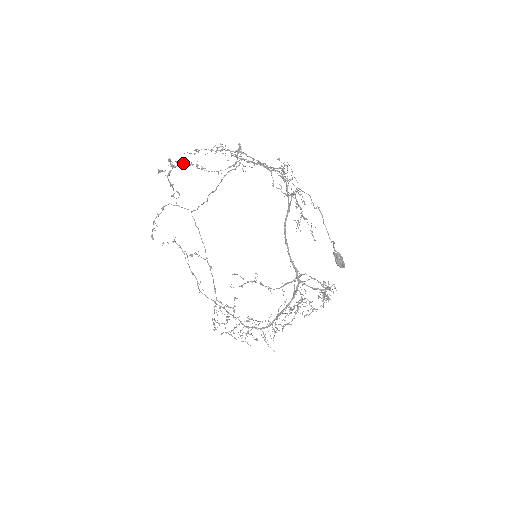
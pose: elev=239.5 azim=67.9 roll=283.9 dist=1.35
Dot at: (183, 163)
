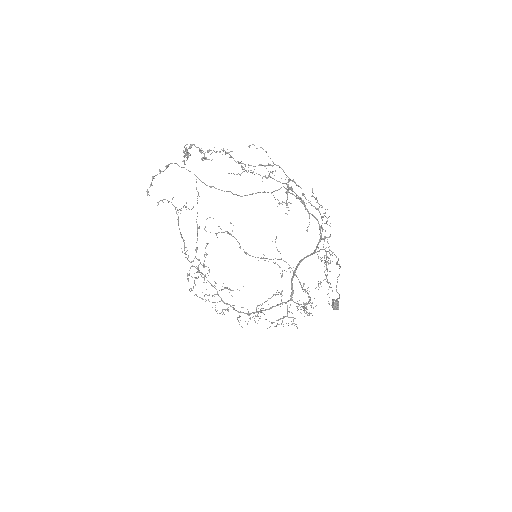
Dot at: (213, 150)
